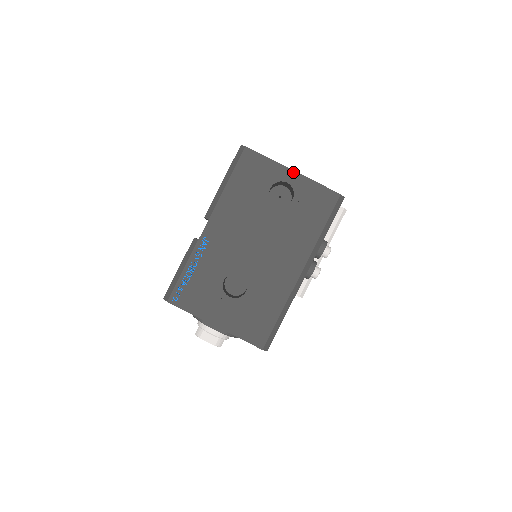
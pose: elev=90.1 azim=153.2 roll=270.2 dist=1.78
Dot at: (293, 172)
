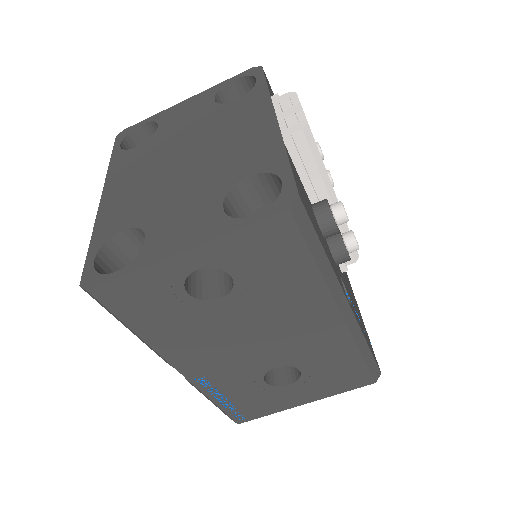
Dot at: (185, 254)
